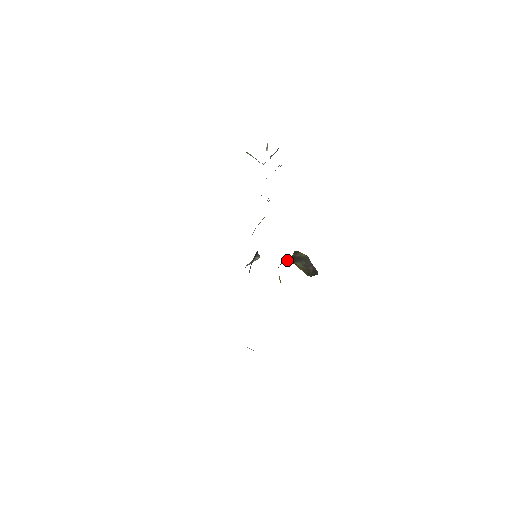
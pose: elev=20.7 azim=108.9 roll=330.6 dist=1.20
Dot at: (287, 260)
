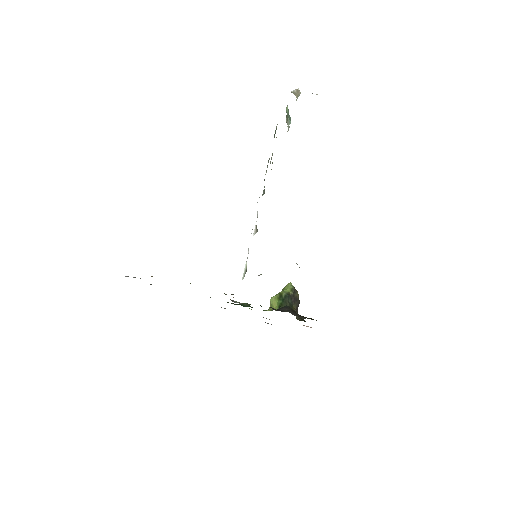
Dot at: (289, 299)
